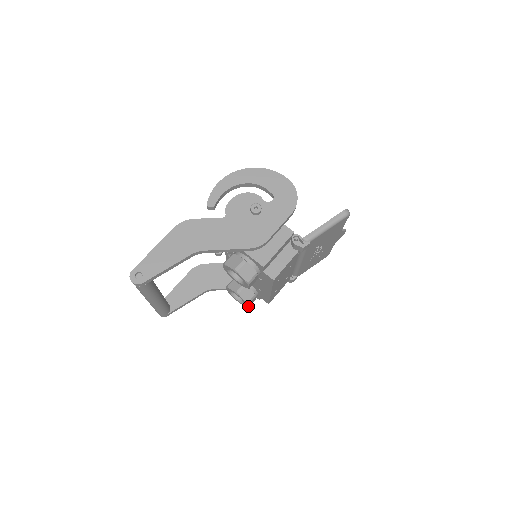
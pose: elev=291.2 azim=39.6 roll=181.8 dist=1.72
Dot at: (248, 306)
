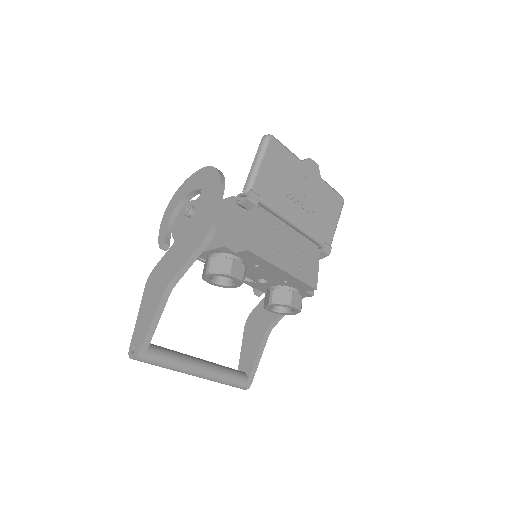
Dot at: (296, 308)
